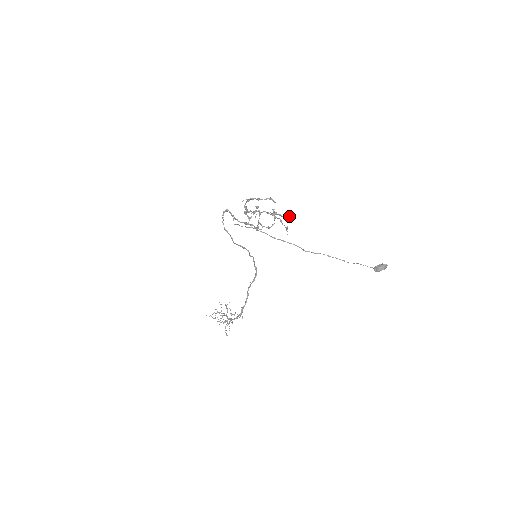
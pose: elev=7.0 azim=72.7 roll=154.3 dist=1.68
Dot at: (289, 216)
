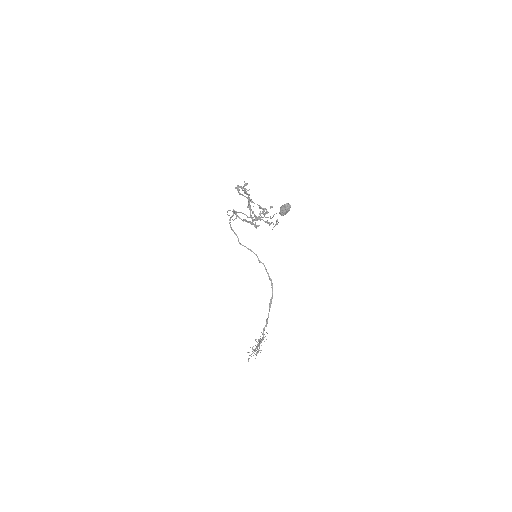
Dot at: (242, 187)
